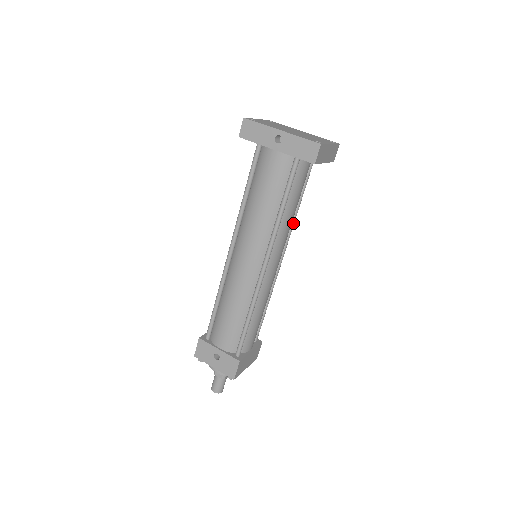
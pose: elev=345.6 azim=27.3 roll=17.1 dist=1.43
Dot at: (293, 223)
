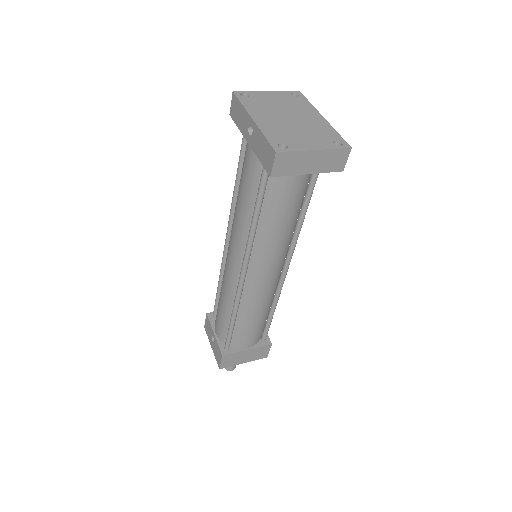
Dot at: (297, 233)
